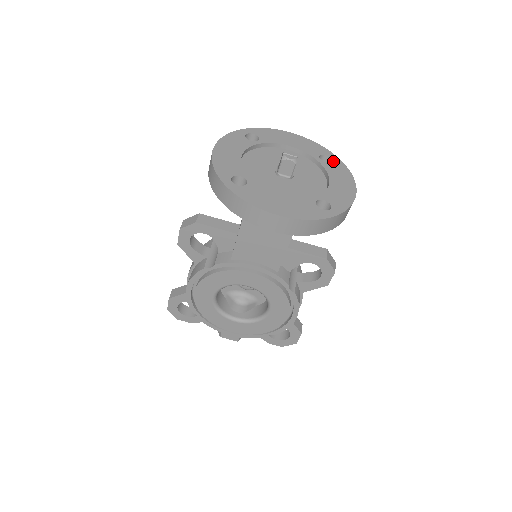
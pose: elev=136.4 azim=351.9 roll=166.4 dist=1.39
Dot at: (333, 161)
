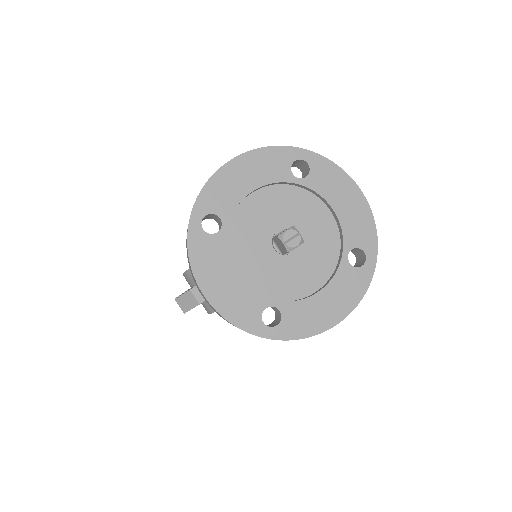
Dot at: (309, 165)
